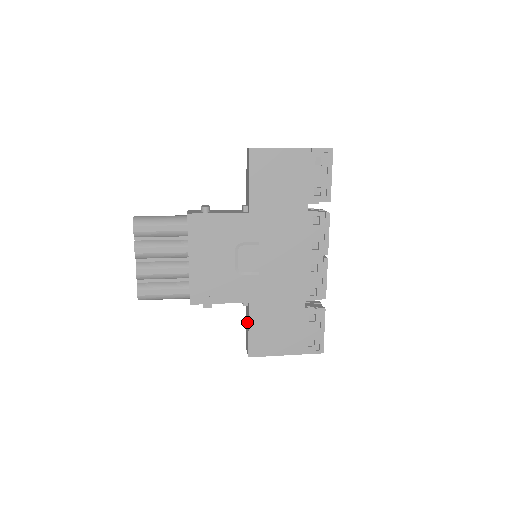
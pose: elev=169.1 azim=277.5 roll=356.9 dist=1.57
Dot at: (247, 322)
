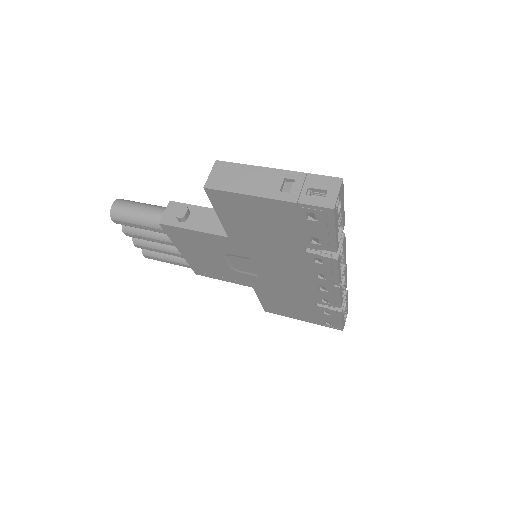
Dot at: occluded
